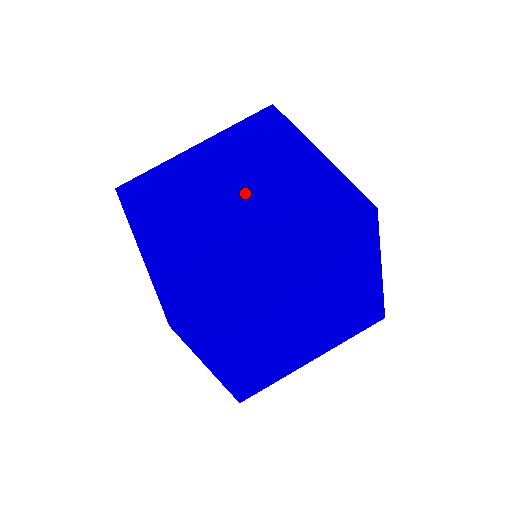
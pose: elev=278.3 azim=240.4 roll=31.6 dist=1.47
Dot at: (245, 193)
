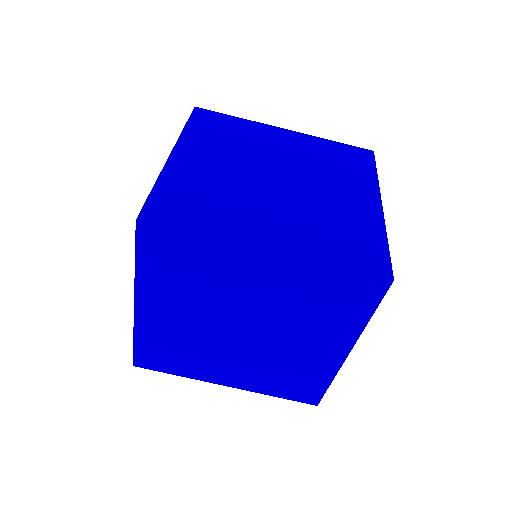
Dot at: (253, 322)
